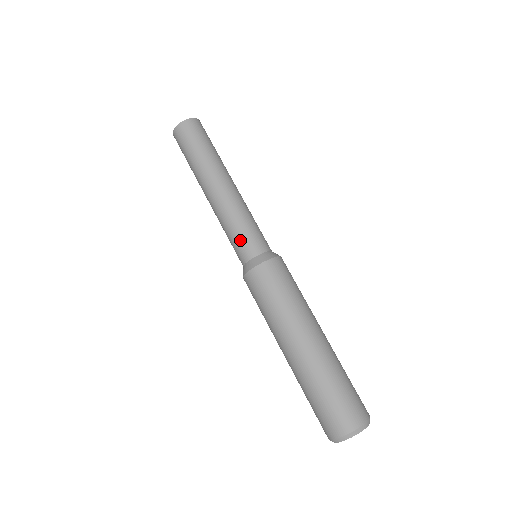
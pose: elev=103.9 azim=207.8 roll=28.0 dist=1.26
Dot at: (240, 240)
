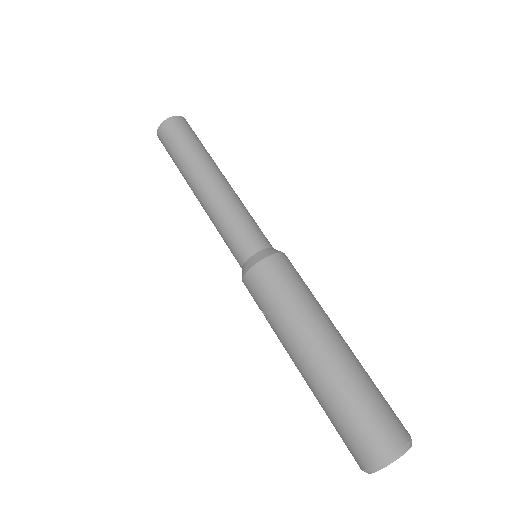
Dot at: (252, 228)
